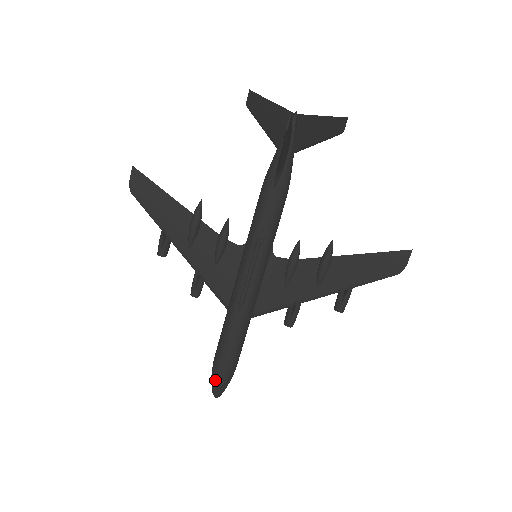
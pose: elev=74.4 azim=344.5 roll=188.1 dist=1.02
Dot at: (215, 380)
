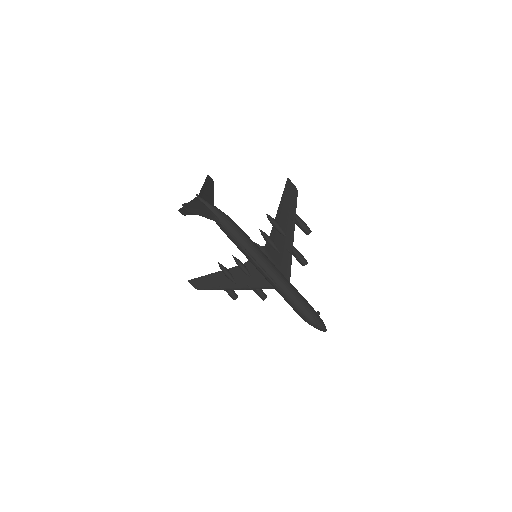
Dot at: (309, 323)
